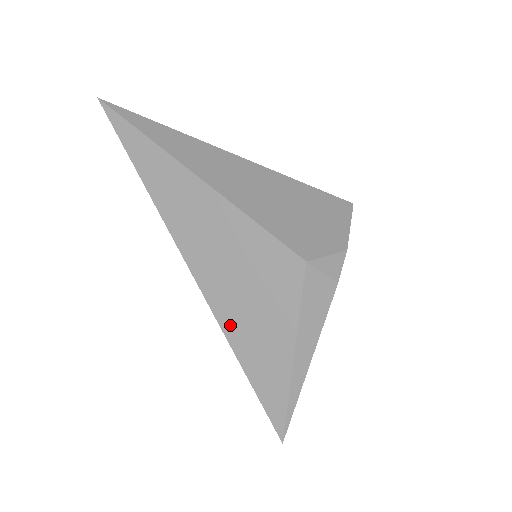
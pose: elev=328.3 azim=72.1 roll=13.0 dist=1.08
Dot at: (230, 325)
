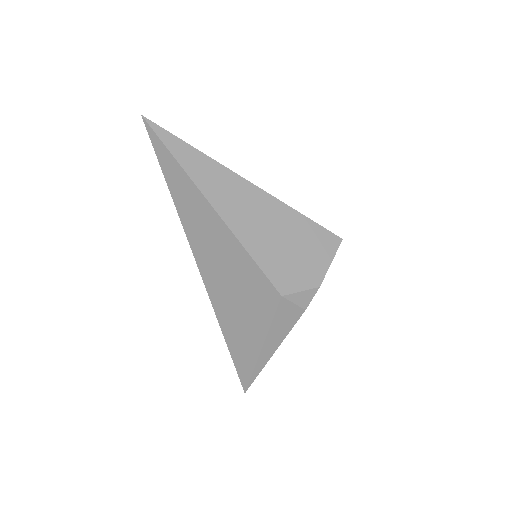
Dot at: (221, 313)
